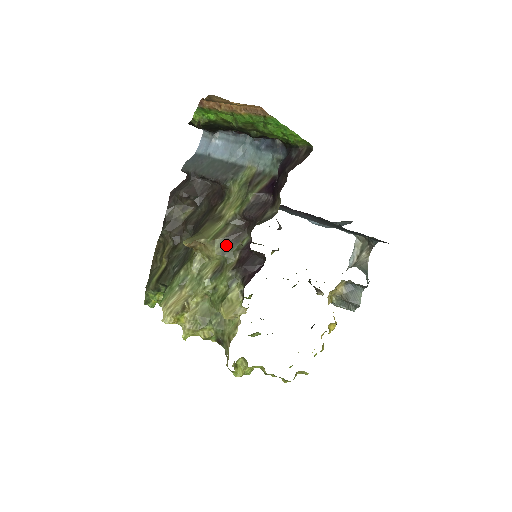
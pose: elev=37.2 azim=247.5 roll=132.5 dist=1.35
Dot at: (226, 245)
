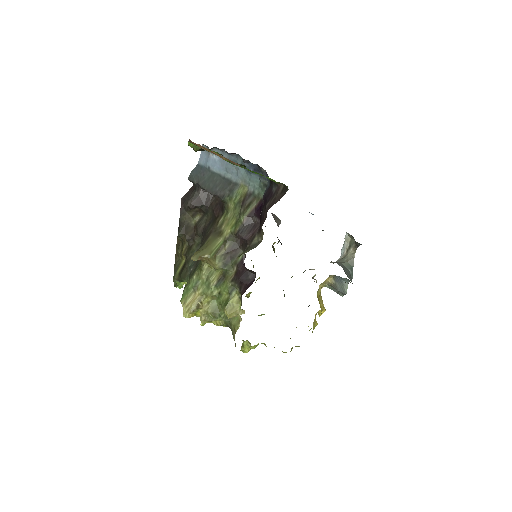
Dot at: (225, 260)
